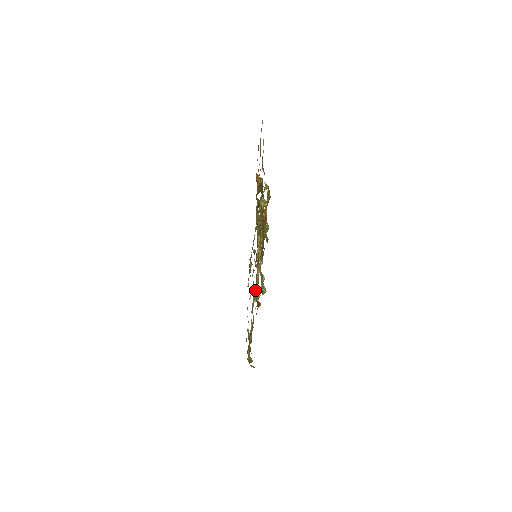
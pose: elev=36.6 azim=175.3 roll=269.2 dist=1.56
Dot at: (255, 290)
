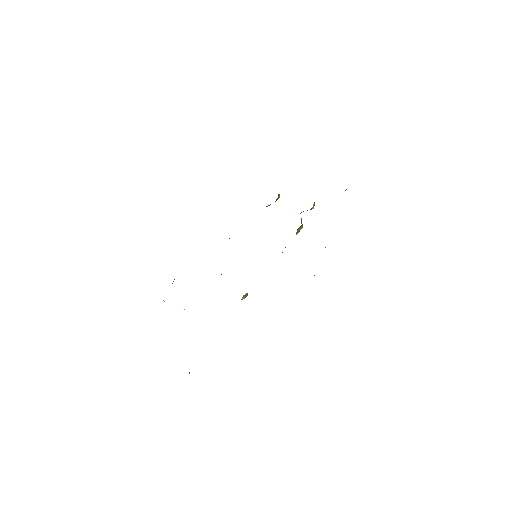
Dot at: occluded
